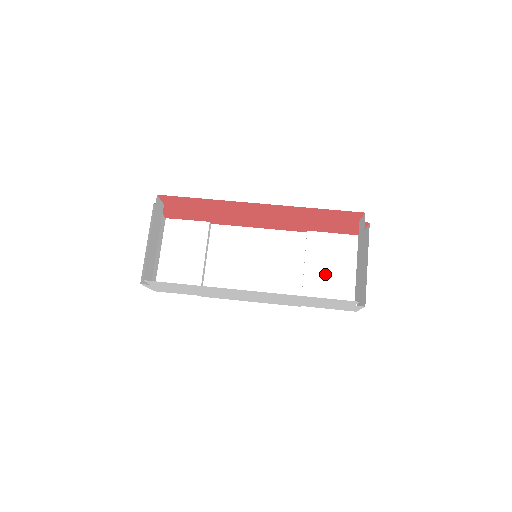
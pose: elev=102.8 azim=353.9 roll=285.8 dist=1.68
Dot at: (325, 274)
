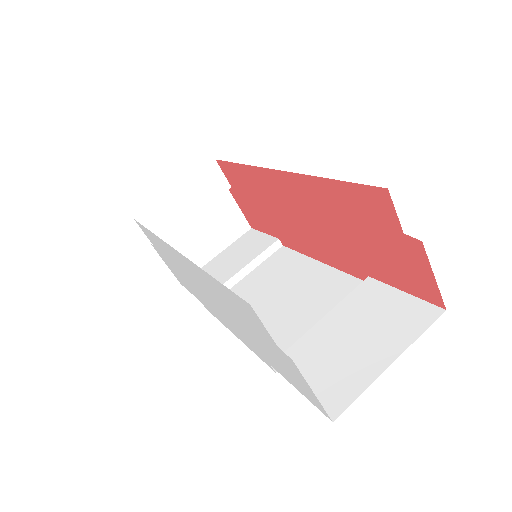
Dot at: (340, 340)
